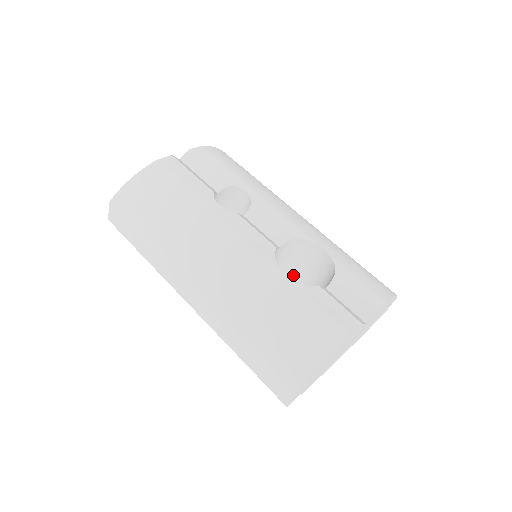
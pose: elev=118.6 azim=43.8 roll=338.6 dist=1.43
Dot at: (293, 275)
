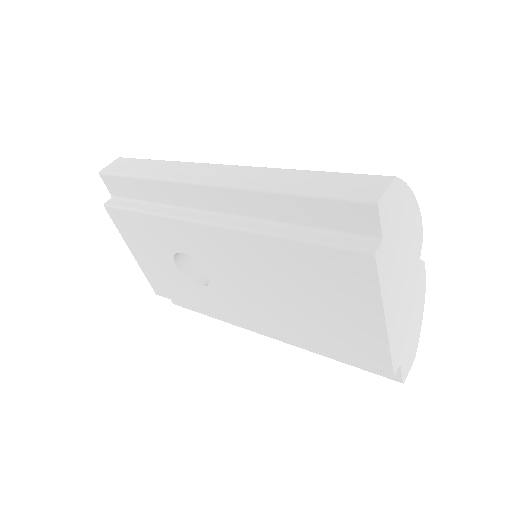
Dot at: occluded
